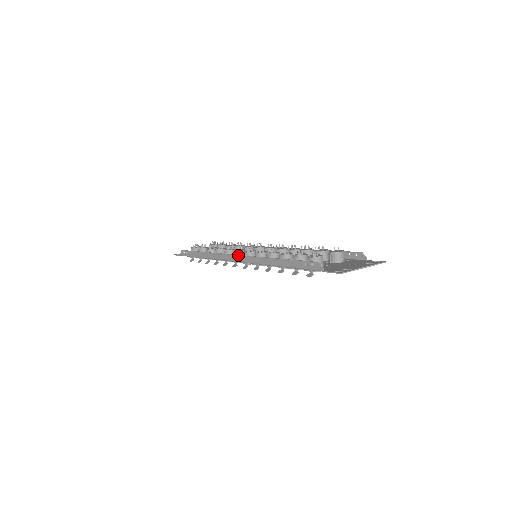
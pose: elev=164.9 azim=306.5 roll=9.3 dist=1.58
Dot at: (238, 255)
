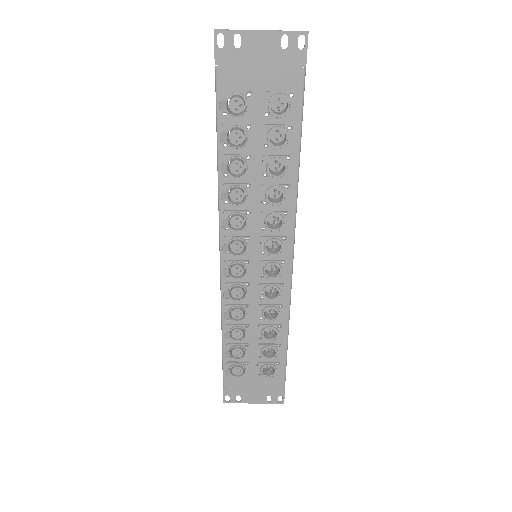
Dot at: occluded
